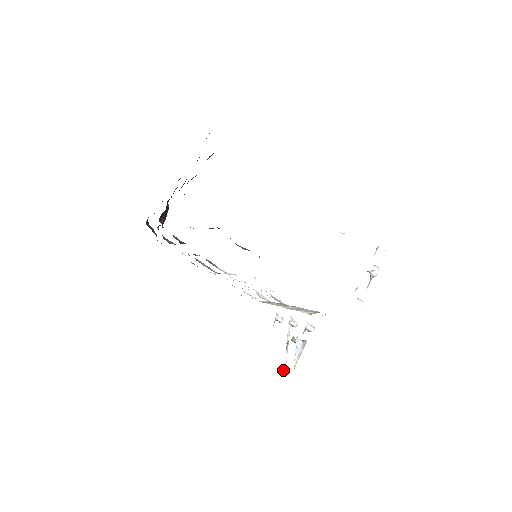
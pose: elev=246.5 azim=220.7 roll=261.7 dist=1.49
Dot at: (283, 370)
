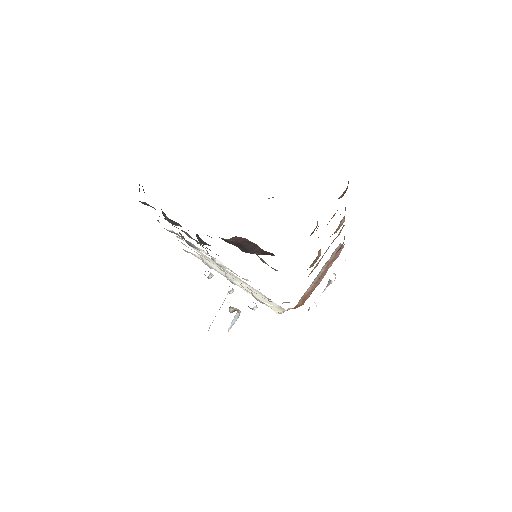
Dot at: occluded
